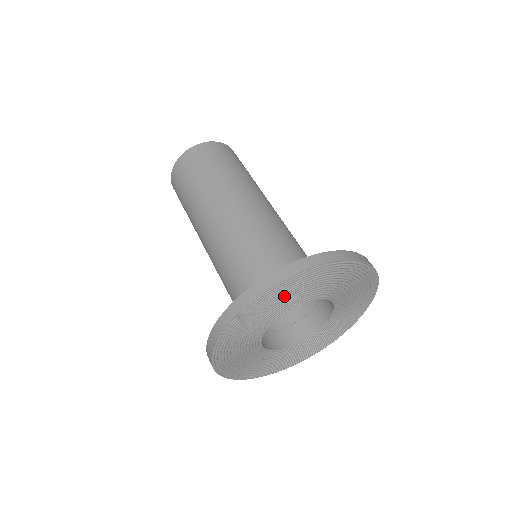
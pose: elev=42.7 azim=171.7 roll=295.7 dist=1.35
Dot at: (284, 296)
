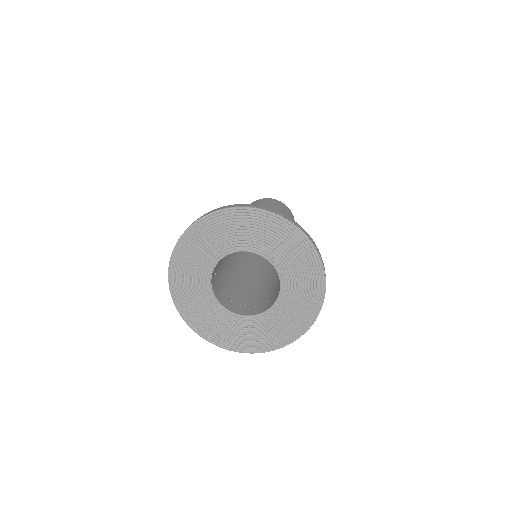
Dot at: (285, 244)
